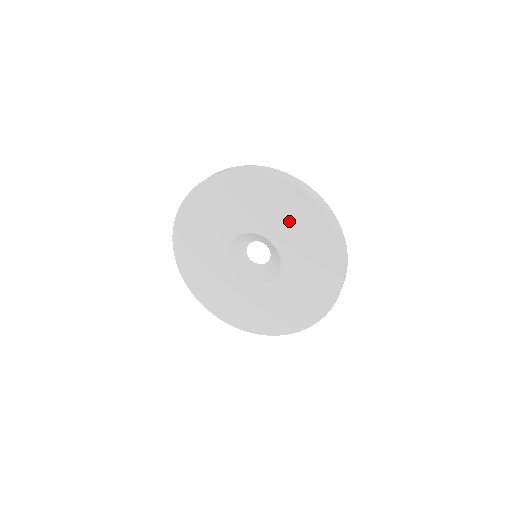
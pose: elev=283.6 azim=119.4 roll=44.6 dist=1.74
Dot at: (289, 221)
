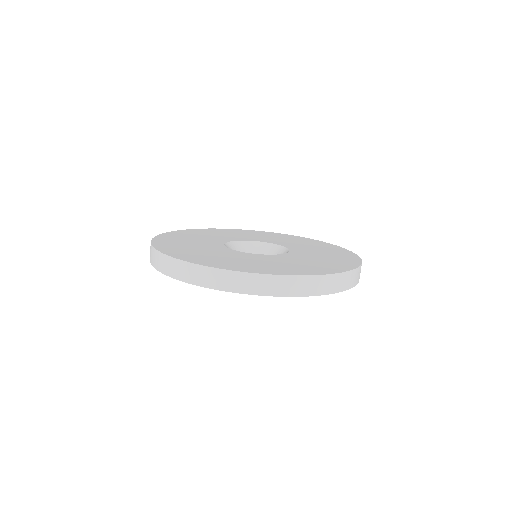
Dot at: (313, 247)
